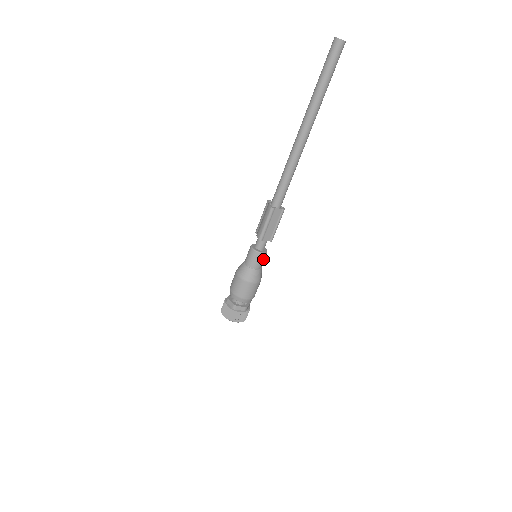
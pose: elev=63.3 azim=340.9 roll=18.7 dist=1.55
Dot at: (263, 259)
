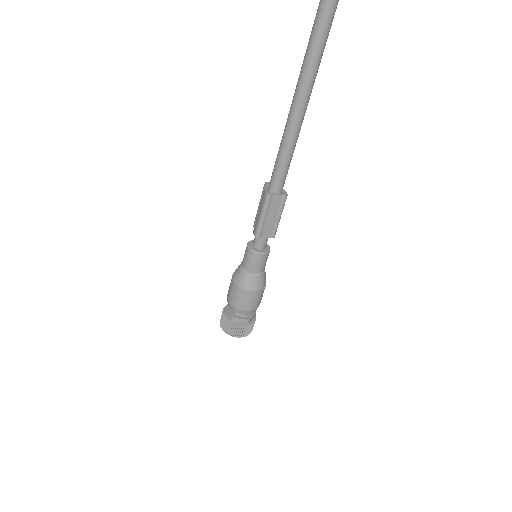
Dot at: (264, 261)
